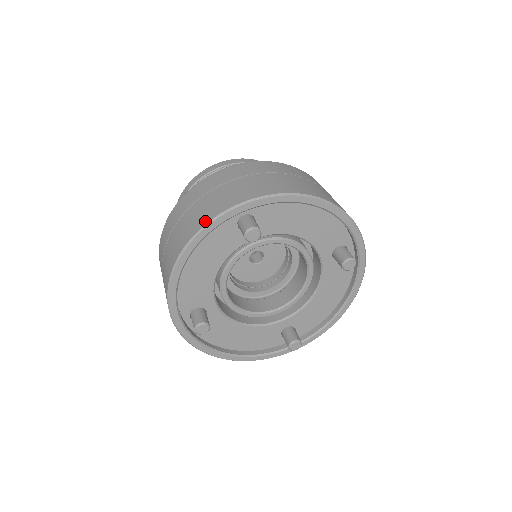
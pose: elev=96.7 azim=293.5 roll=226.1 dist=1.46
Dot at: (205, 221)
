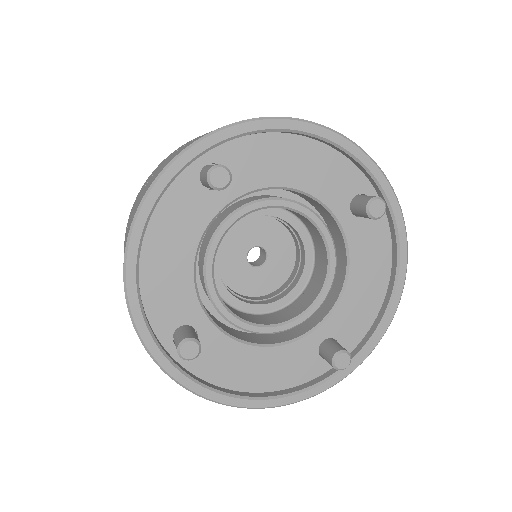
Dot at: (152, 181)
